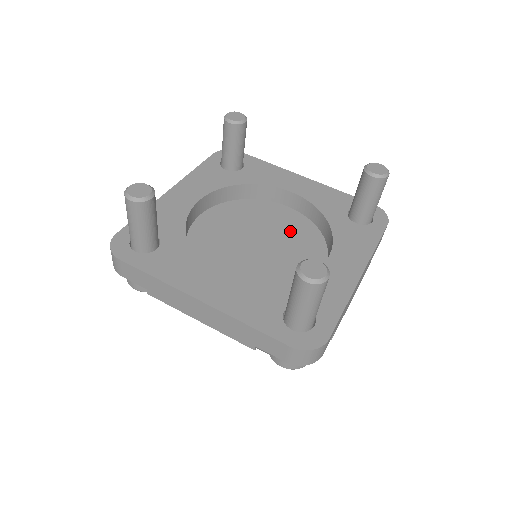
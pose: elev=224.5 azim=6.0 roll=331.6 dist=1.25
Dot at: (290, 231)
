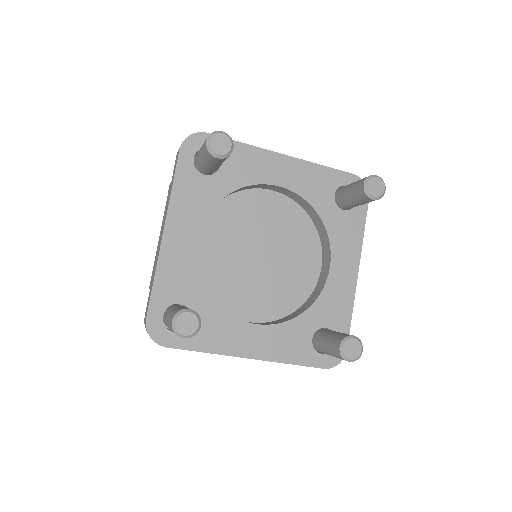
Dot at: (283, 226)
